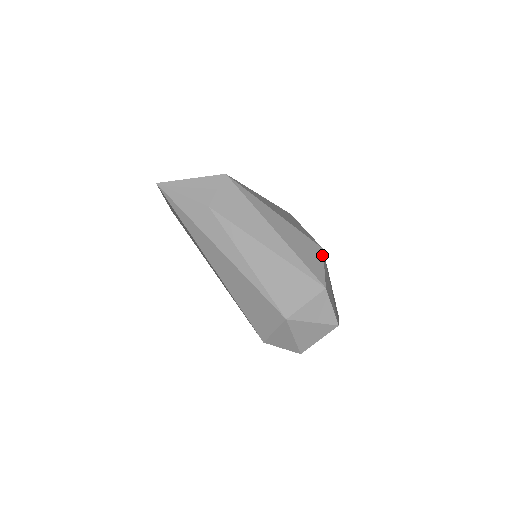
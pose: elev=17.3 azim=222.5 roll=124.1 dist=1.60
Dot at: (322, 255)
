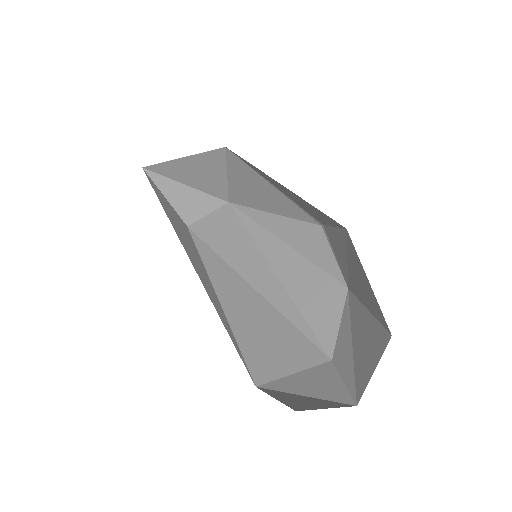
Dot at: (343, 299)
